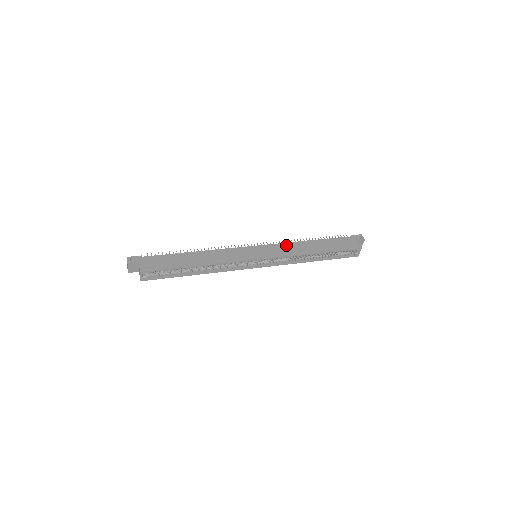
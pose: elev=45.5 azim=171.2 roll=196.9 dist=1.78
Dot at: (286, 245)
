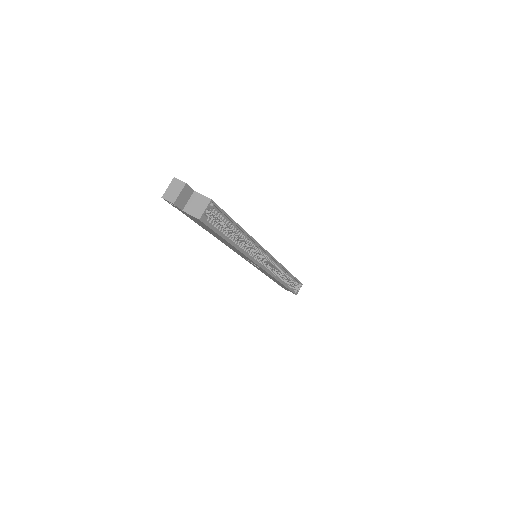
Dot at: occluded
